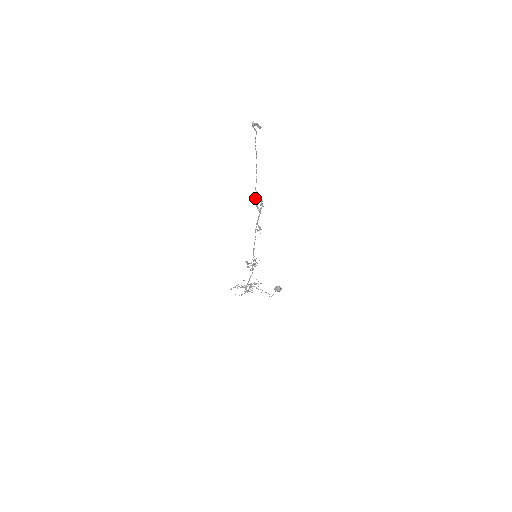
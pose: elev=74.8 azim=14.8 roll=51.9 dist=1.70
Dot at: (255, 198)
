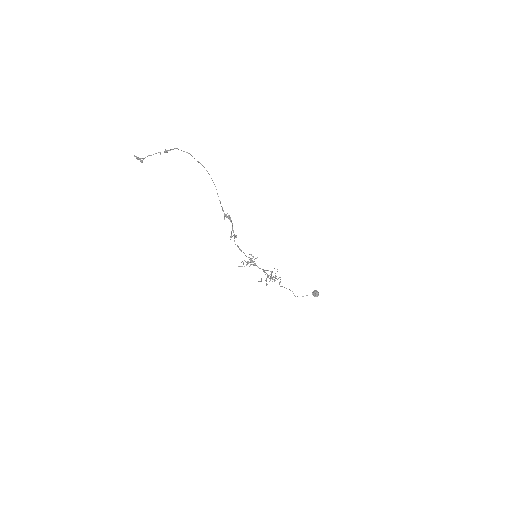
Dot at: (222, 208)
